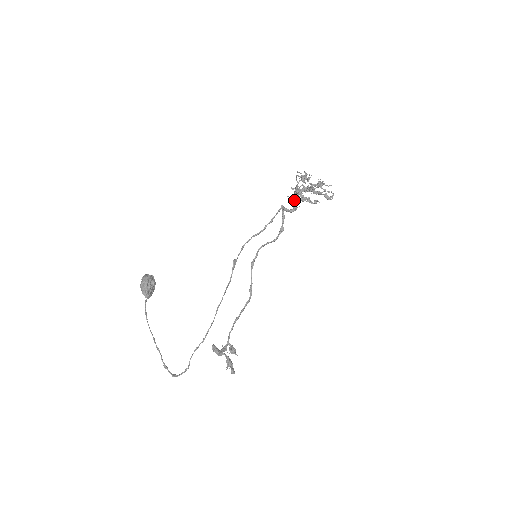
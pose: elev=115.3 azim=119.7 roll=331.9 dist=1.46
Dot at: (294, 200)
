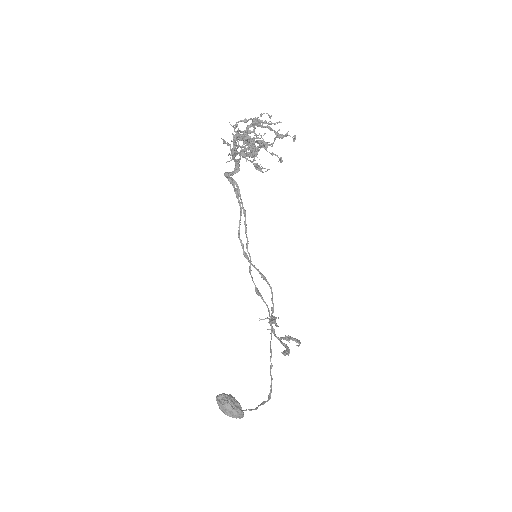
Dot at: (233, 158)
